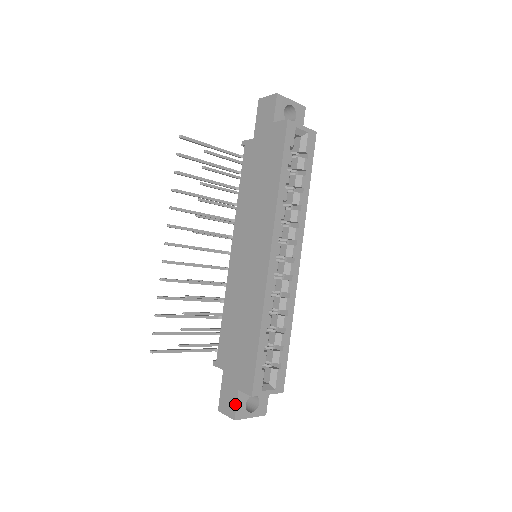
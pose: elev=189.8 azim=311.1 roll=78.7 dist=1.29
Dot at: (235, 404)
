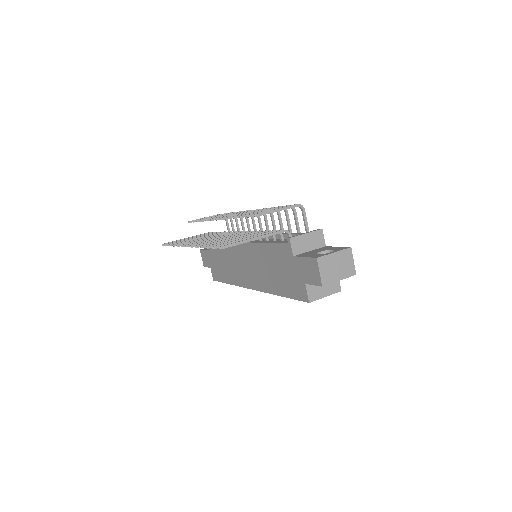
Dot at: (207, 266)
